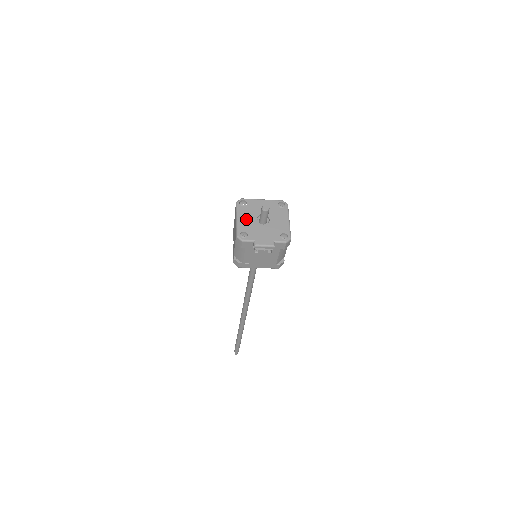
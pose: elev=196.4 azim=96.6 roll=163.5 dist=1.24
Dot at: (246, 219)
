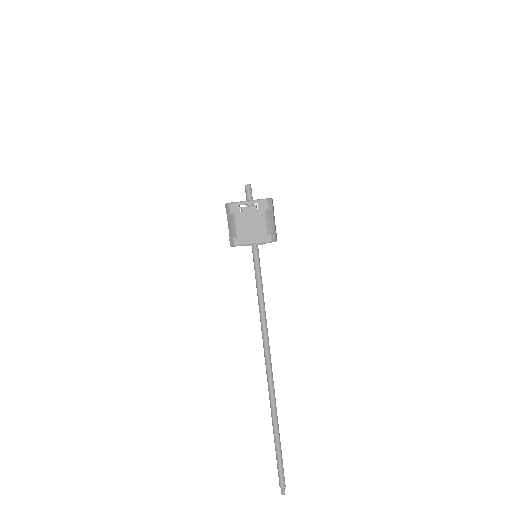
Dot at: occluded
